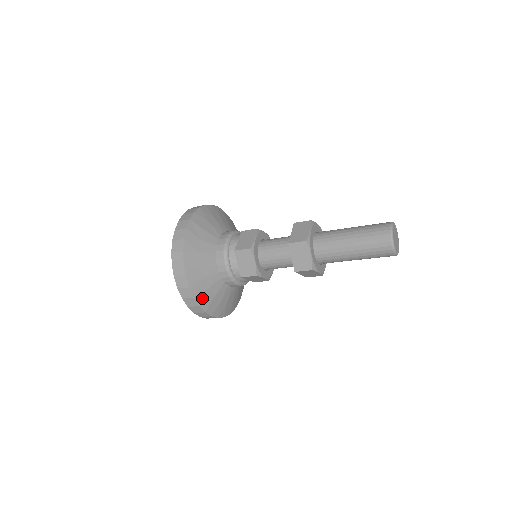
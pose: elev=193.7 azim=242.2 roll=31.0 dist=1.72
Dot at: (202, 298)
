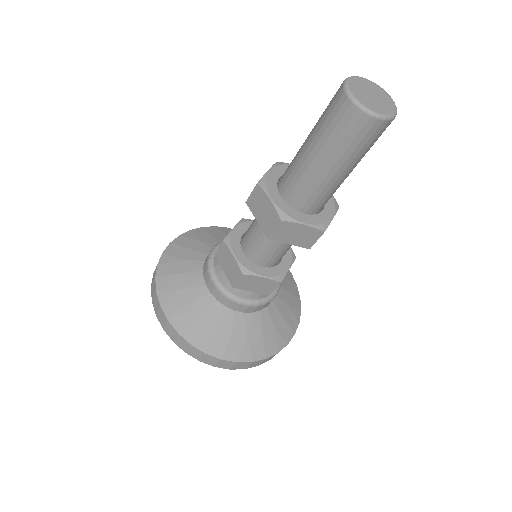
Dot at: (193, 333)
